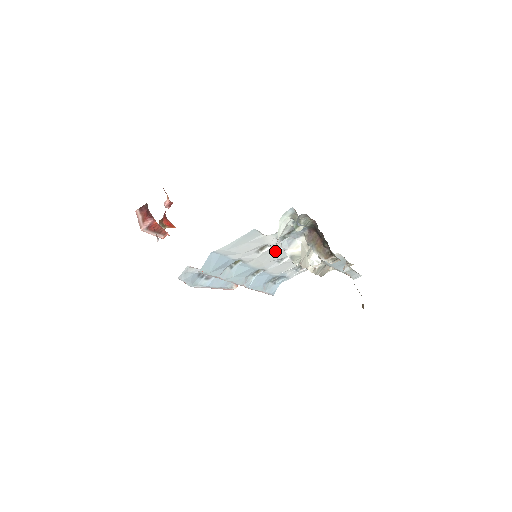
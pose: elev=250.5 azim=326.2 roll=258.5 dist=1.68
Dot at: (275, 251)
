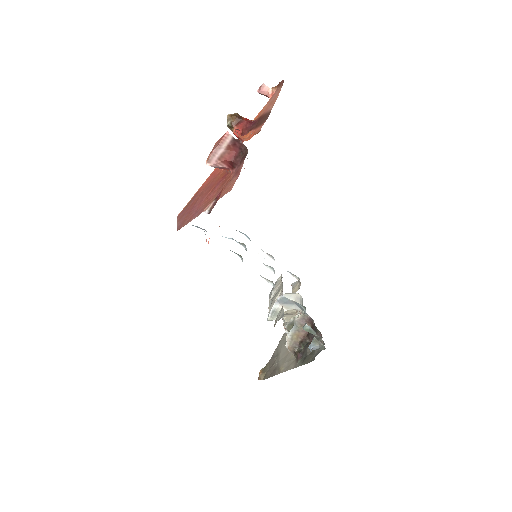
Dot at: occluded
